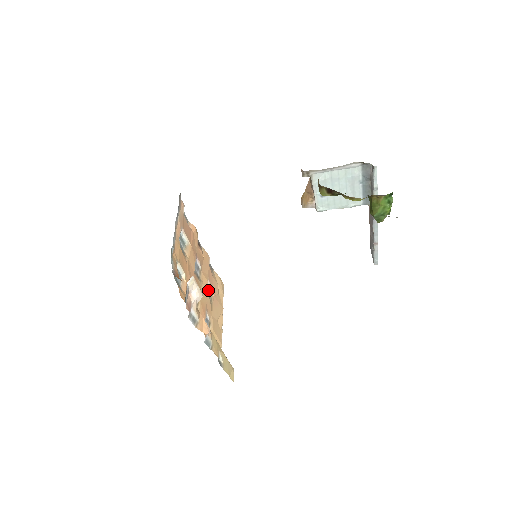
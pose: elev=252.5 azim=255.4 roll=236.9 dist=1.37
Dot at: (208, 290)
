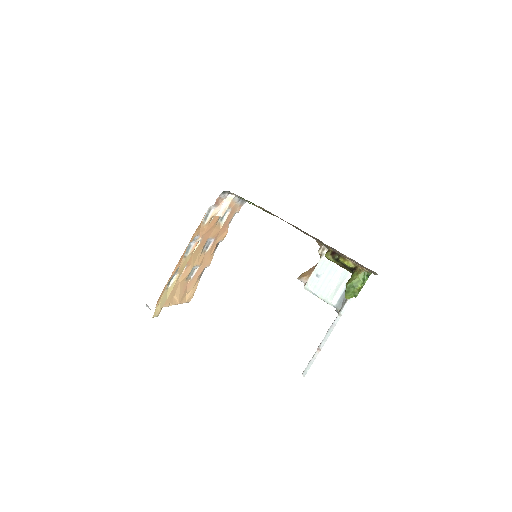
Dot at: (192, 272)
